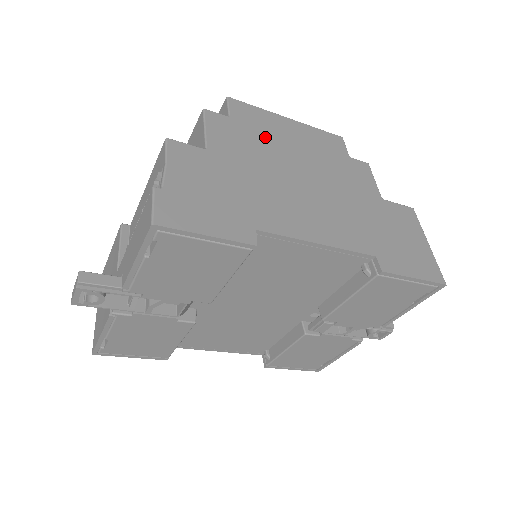
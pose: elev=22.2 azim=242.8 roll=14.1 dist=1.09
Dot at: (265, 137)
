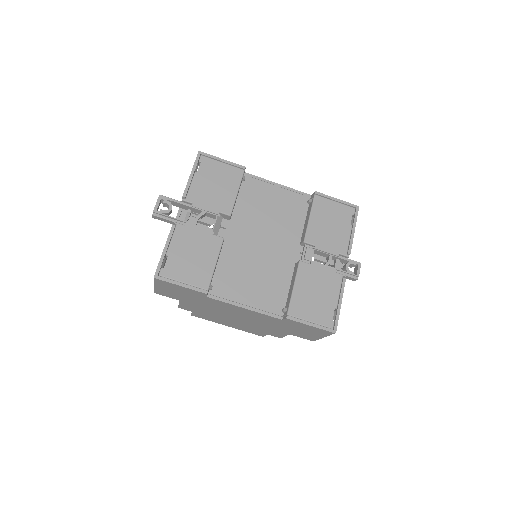
Dot at: occluded
